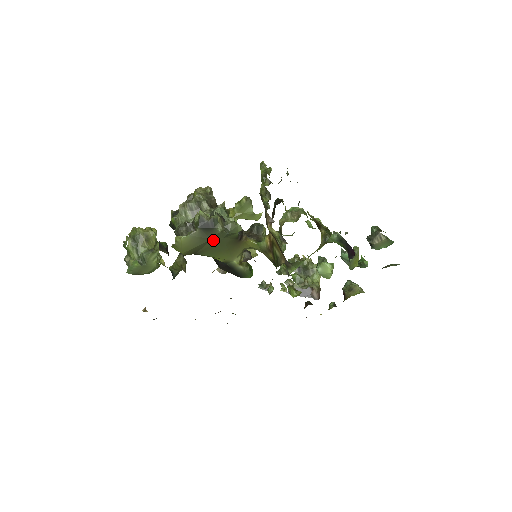
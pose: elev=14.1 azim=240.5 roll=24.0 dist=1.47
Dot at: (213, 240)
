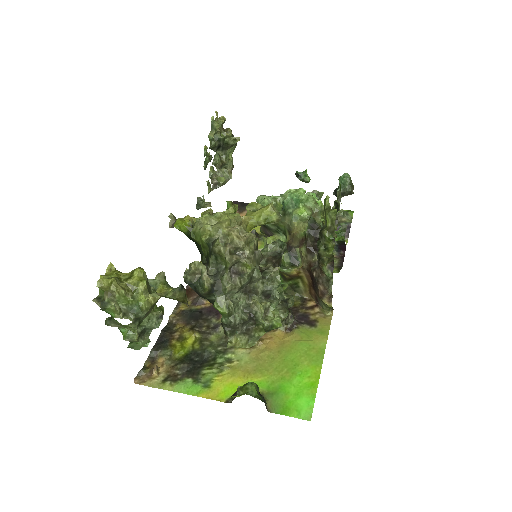
Dot at: occluded
